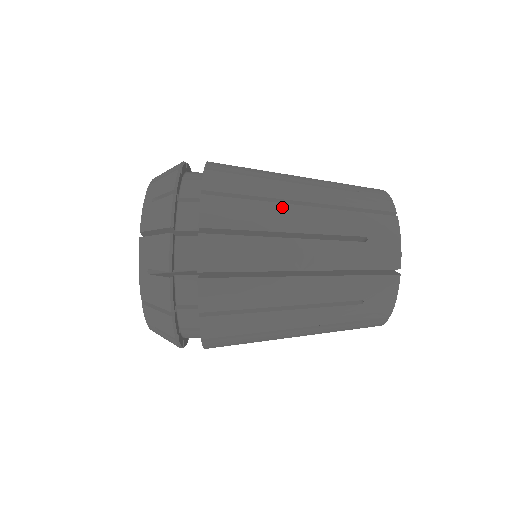
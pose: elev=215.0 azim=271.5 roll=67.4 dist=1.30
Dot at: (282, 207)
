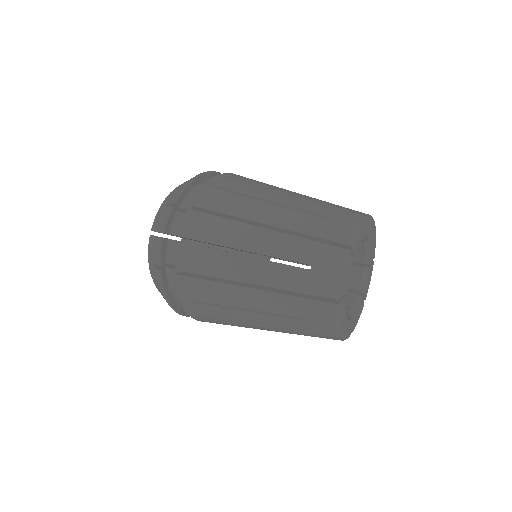
Dot at: (235, 289)
